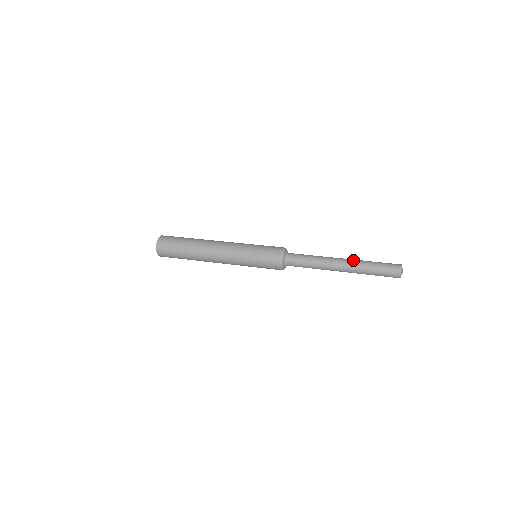
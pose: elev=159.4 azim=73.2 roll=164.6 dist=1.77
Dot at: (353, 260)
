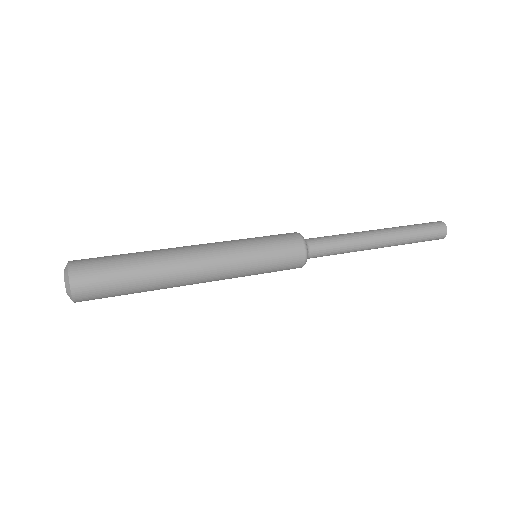
Dot at: (394, 235)
